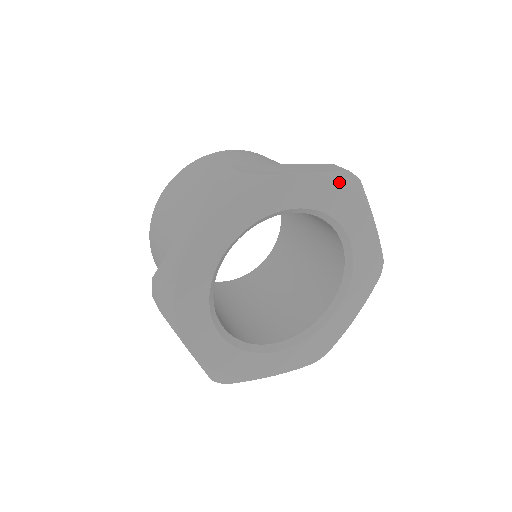
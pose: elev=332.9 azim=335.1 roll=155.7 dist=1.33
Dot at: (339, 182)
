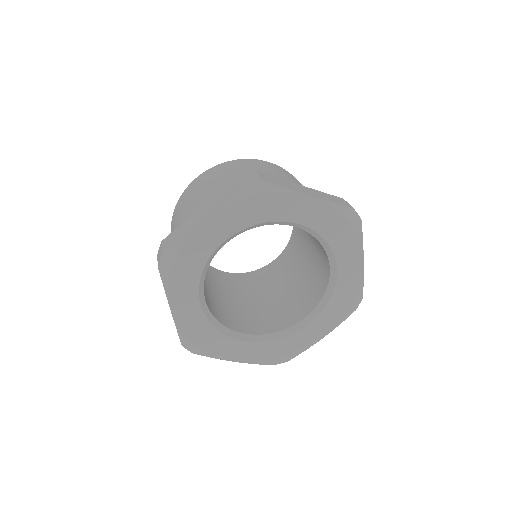
Dot at: (342, 215)
